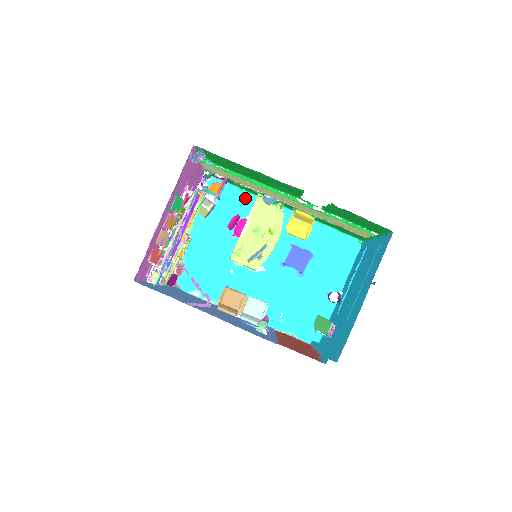
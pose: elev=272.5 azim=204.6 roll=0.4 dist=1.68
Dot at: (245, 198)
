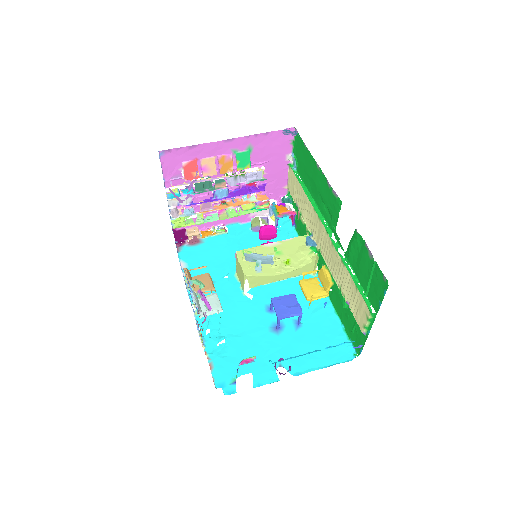
Dot at: occluded
